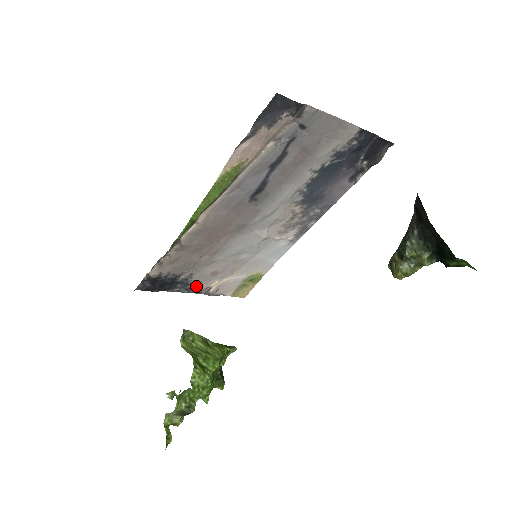
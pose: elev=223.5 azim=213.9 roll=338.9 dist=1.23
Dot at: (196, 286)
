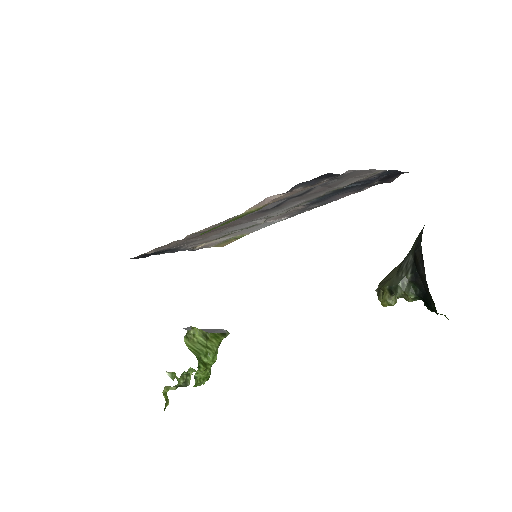
Dot at: occluded
